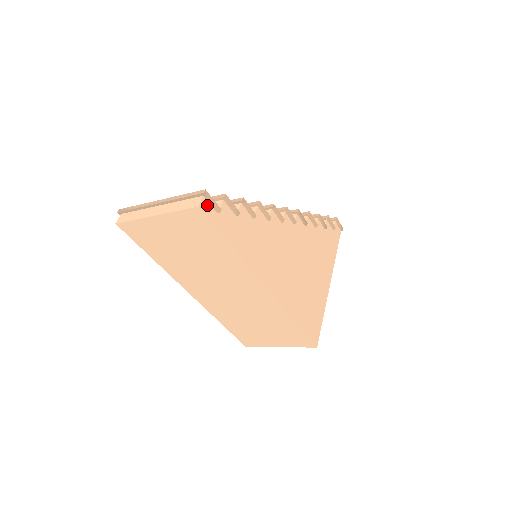
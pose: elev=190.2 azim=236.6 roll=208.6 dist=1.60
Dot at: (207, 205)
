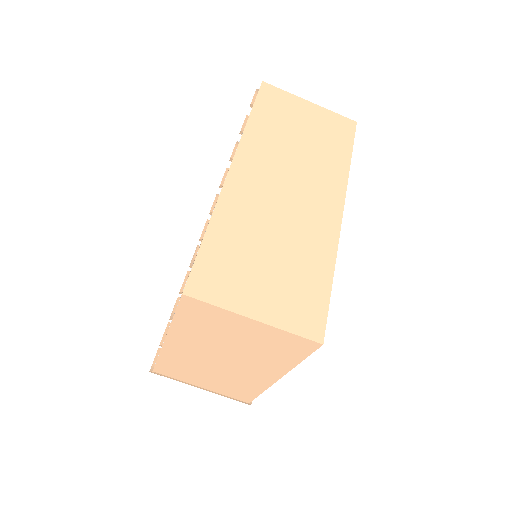
Dot at: occluded
